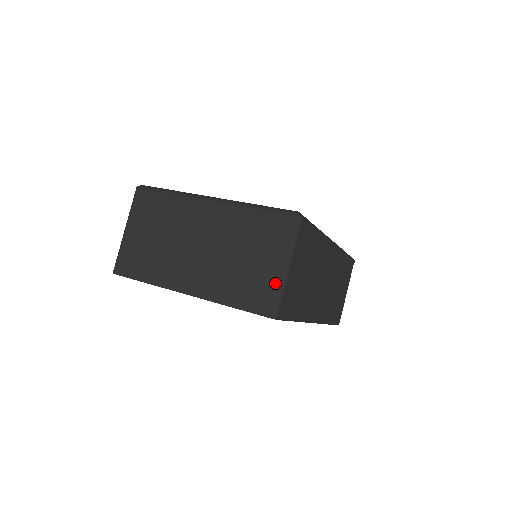
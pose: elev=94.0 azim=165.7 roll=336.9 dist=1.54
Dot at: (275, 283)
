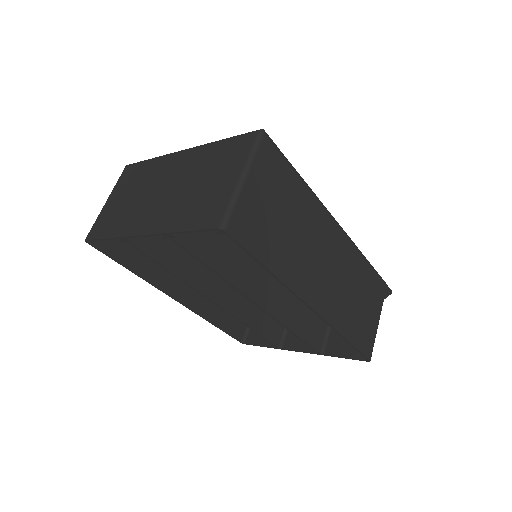
Dot at: (227, 194)
